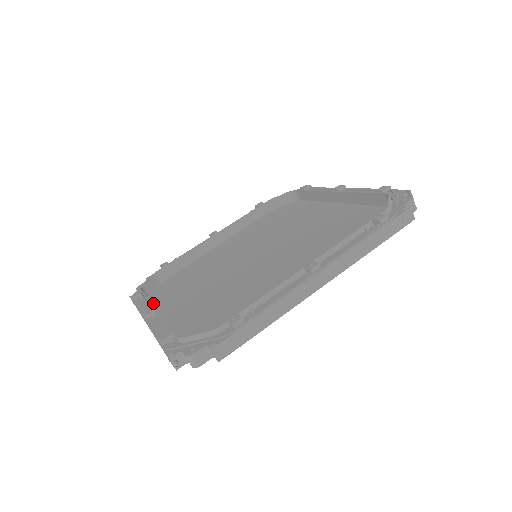
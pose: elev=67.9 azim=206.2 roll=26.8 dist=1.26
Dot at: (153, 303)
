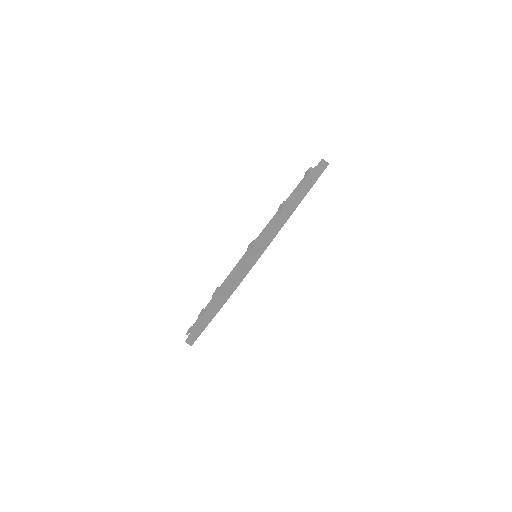
Dot at: occluded
